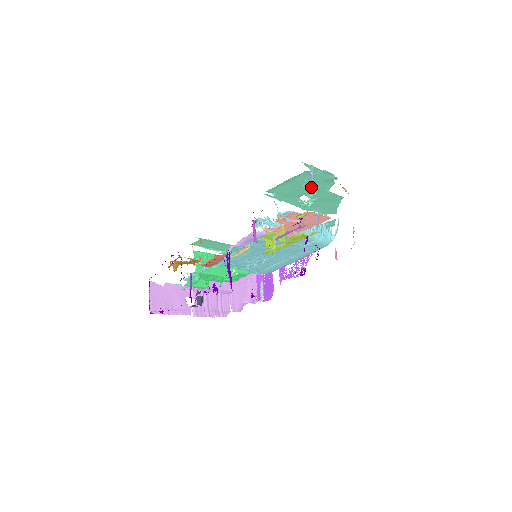
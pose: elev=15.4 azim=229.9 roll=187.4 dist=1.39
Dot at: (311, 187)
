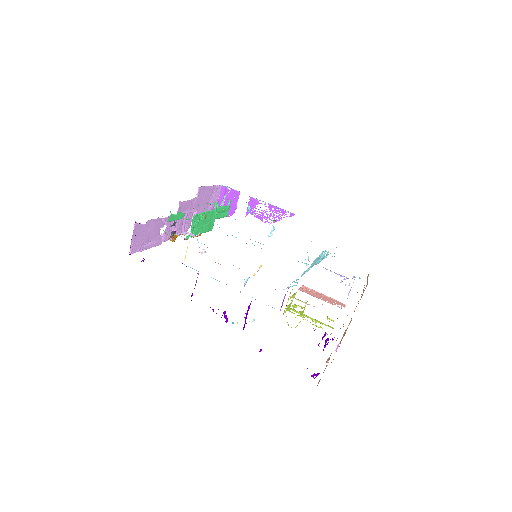
Dot at: occluded
